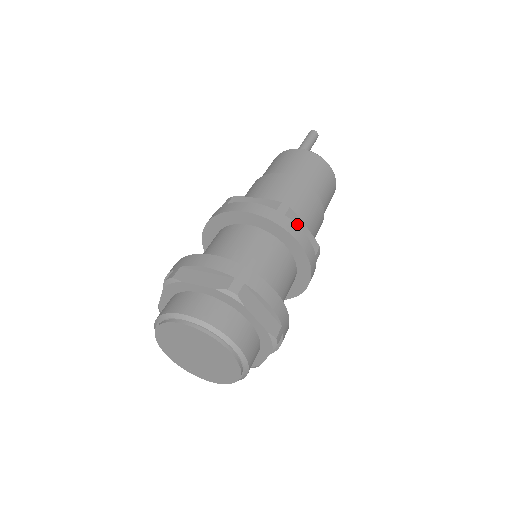
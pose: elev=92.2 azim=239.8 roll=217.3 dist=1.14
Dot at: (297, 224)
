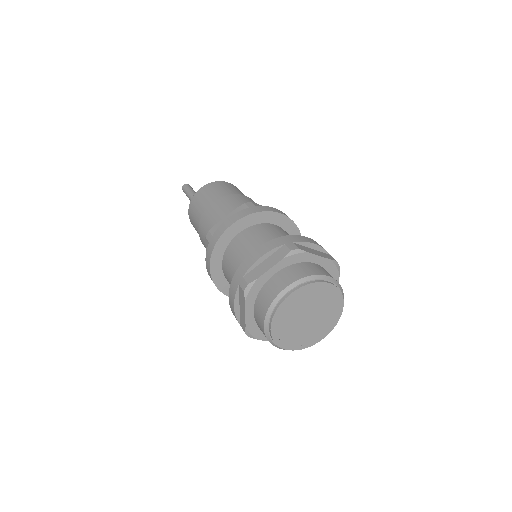
Dot at: occluded
